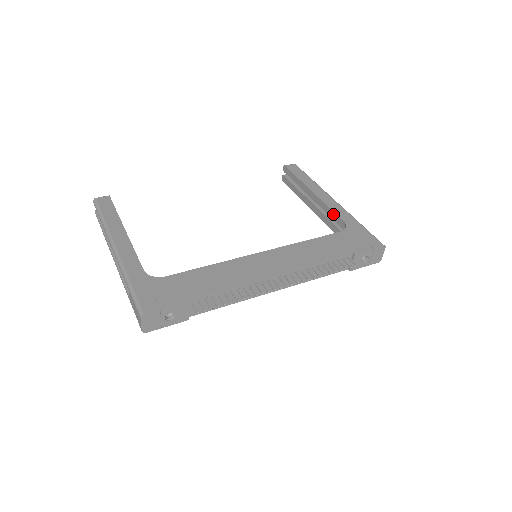
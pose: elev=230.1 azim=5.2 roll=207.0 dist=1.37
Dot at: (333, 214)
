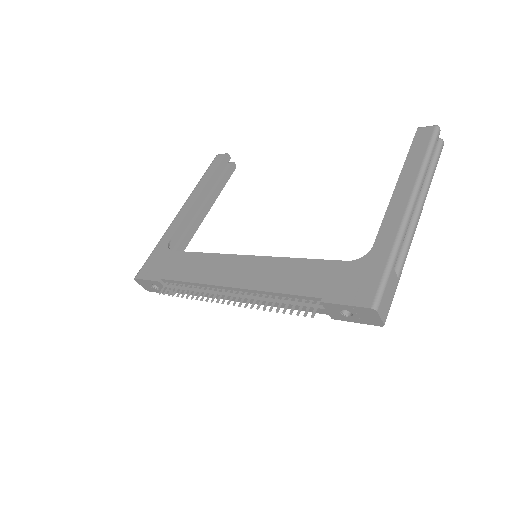
Dot at: (381, 228)
